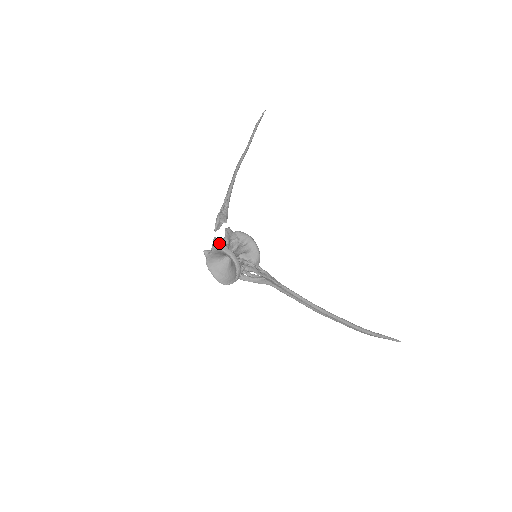
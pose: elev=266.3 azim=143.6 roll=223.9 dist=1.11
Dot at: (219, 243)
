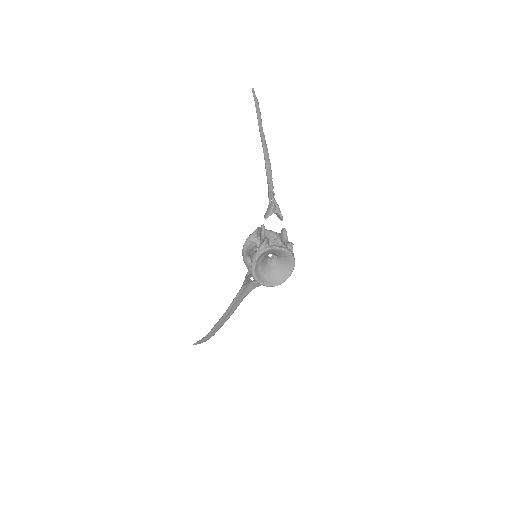
Dot at: (292, 247)
